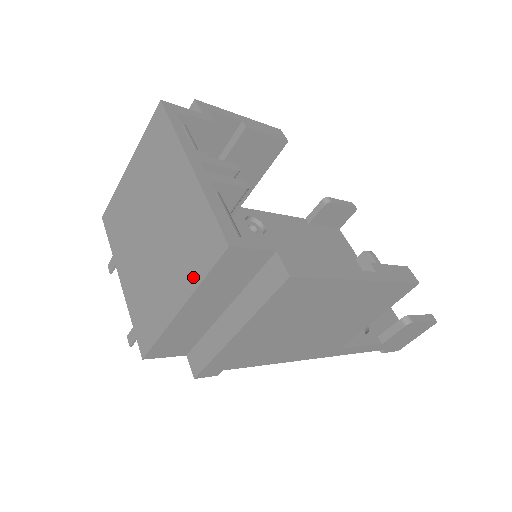
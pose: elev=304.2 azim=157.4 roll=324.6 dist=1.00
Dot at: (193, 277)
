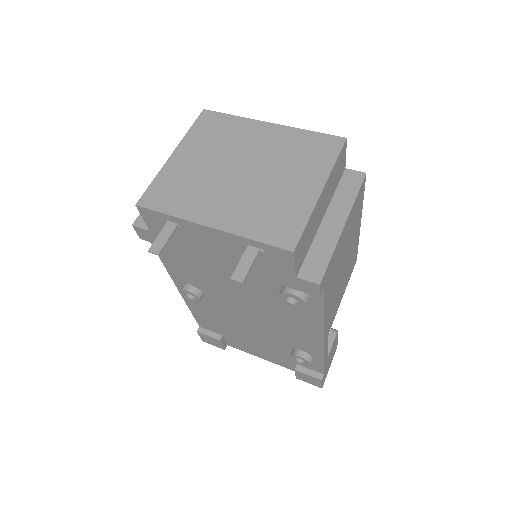
Dot at: (323, 167)
